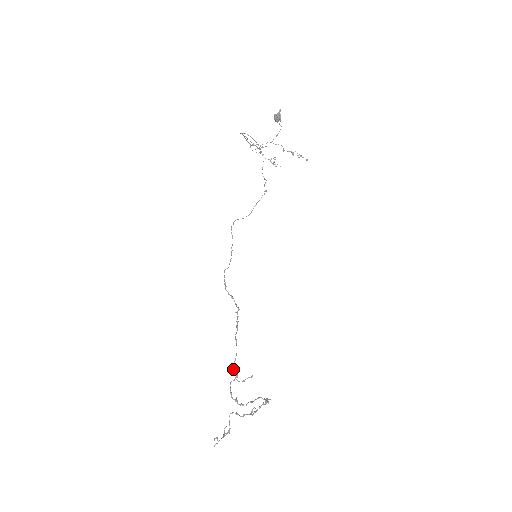
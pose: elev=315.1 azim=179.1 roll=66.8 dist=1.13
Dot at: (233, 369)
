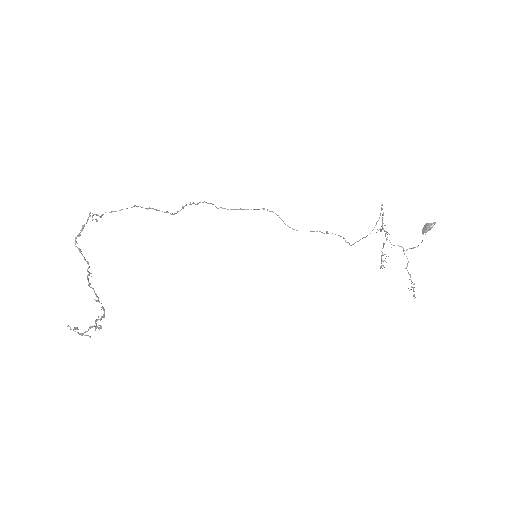
Dot at: (105, 212)
